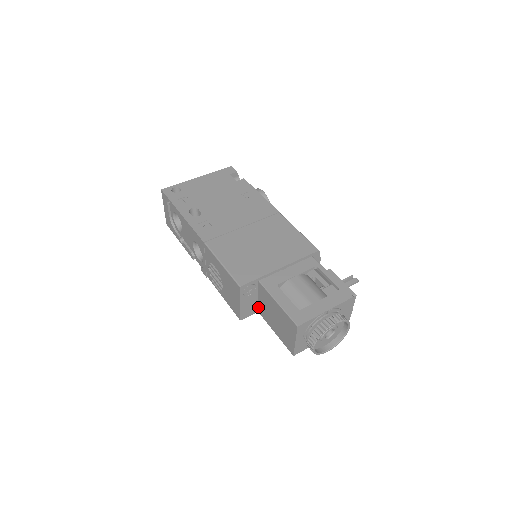
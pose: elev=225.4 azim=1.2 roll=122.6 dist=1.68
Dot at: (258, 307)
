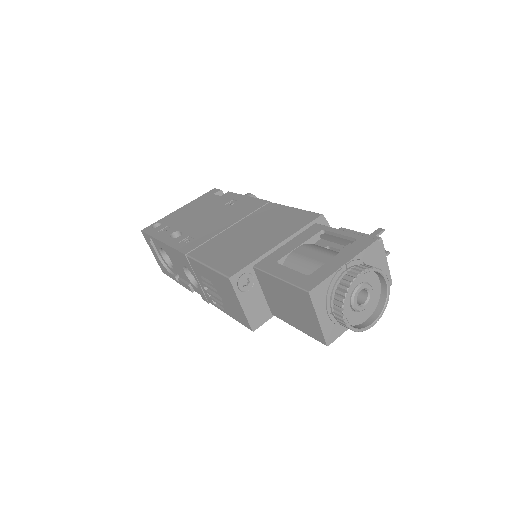
Dot at: (269, 307)
